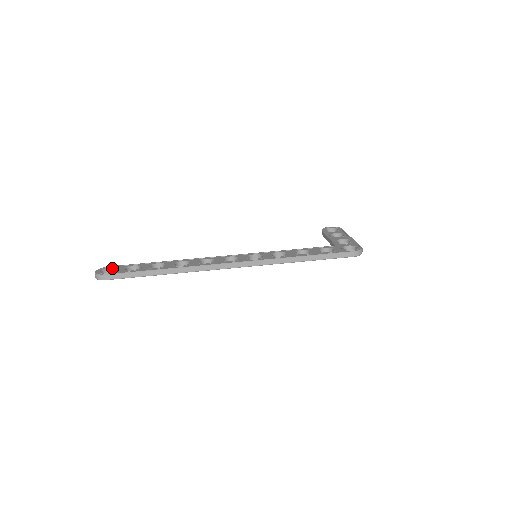
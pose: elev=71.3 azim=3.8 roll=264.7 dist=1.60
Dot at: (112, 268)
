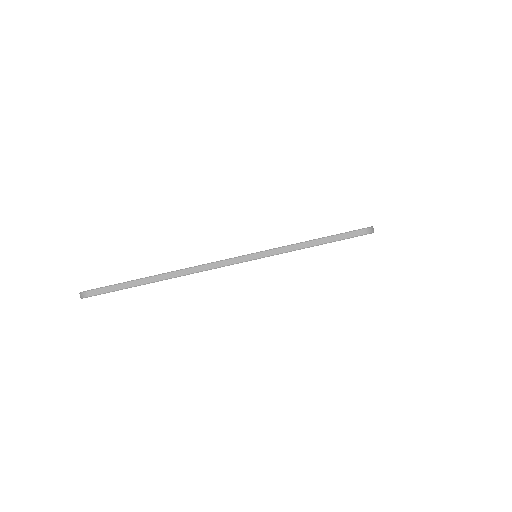
Dot at: occluded
